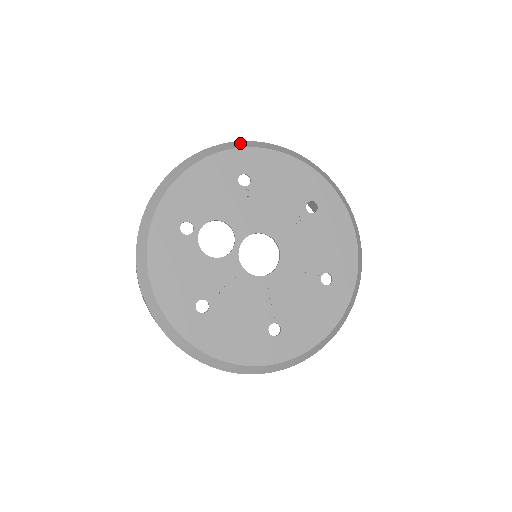
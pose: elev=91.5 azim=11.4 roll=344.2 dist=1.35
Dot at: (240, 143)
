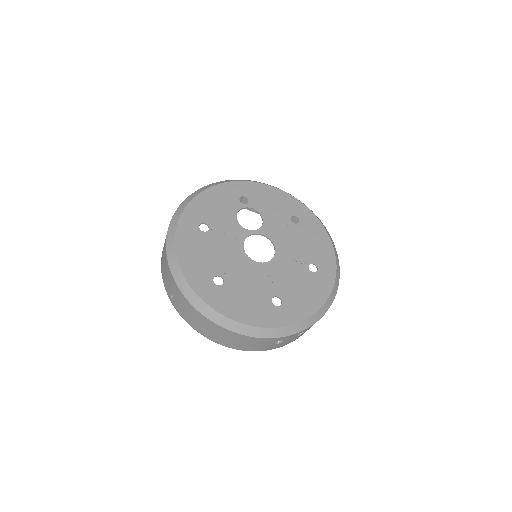
Dot at: occluded
